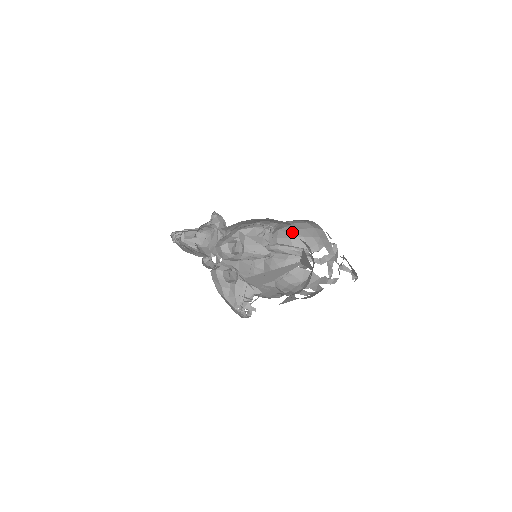
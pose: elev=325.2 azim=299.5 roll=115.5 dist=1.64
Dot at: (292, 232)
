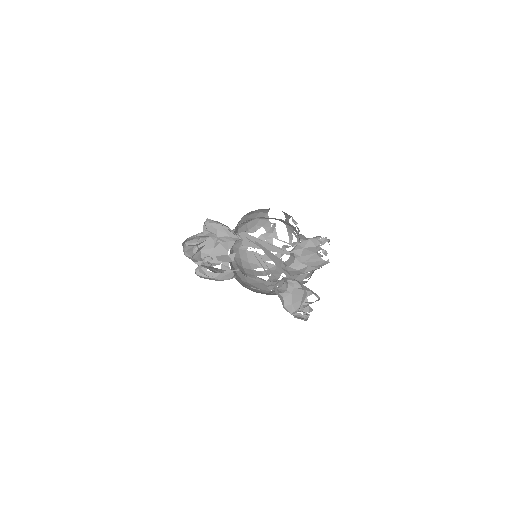
Dot at: (241, 219)
